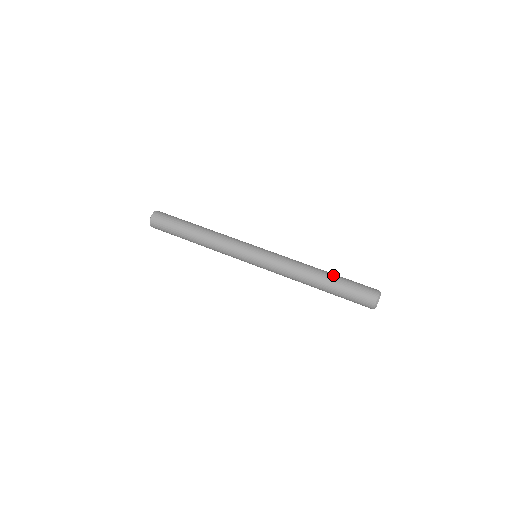
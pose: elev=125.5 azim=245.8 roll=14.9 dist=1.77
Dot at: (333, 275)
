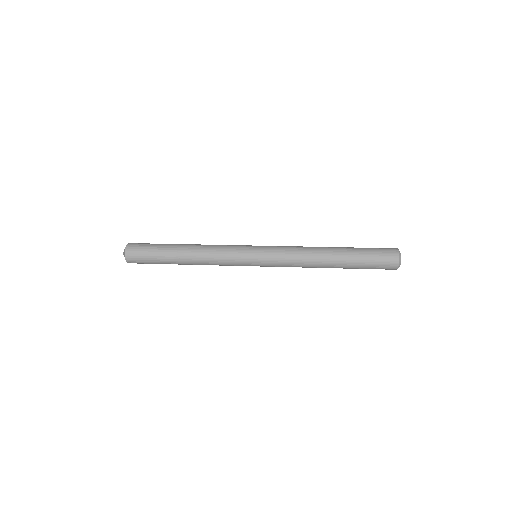
Dot at: (344, 247)
